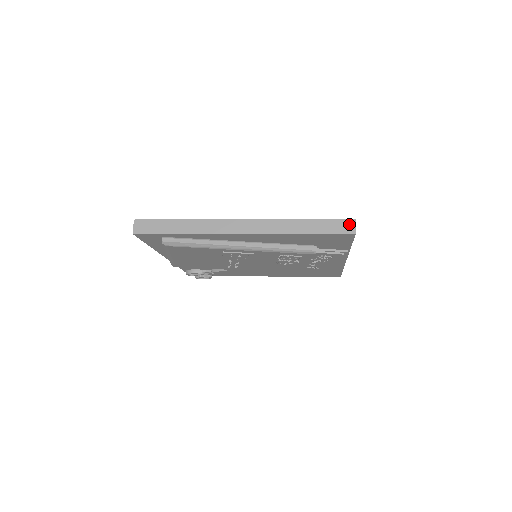
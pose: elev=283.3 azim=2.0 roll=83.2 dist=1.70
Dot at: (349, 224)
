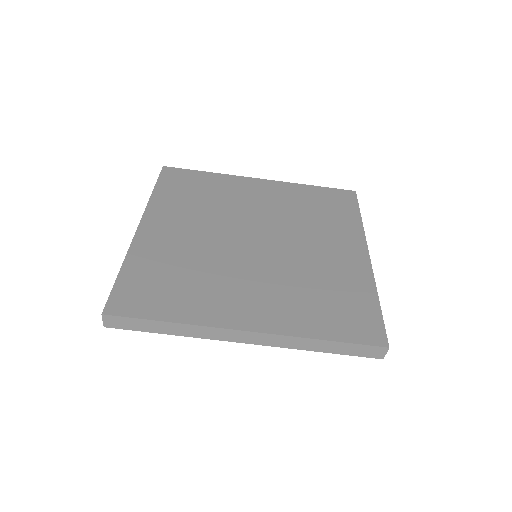
Dot at: (380, 351)
